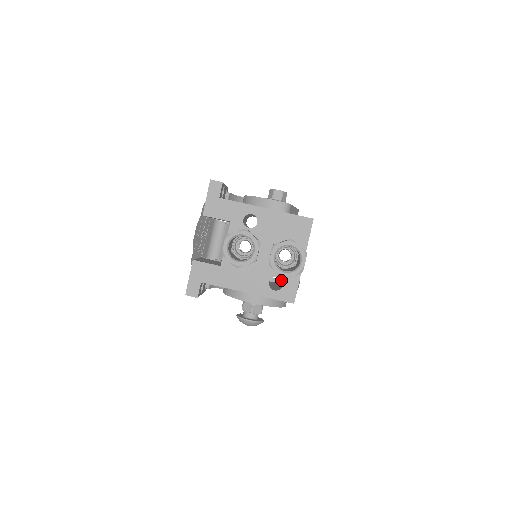
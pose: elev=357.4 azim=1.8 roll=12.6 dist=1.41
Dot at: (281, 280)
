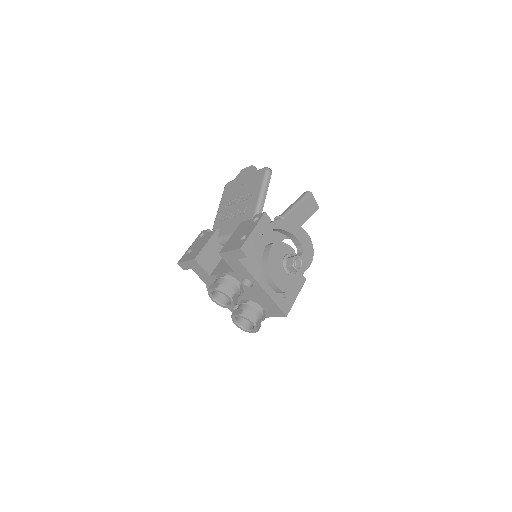
Dot at: occluded
